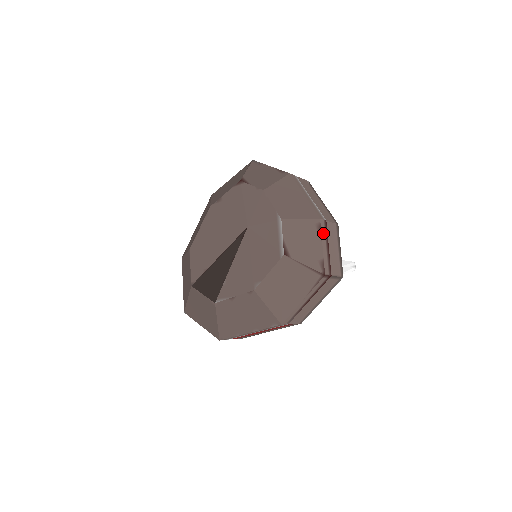
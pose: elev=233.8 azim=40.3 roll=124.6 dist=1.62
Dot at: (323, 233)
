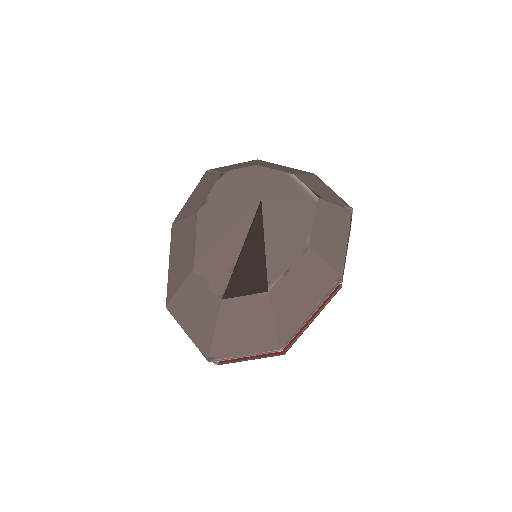
Dot at: occluded
